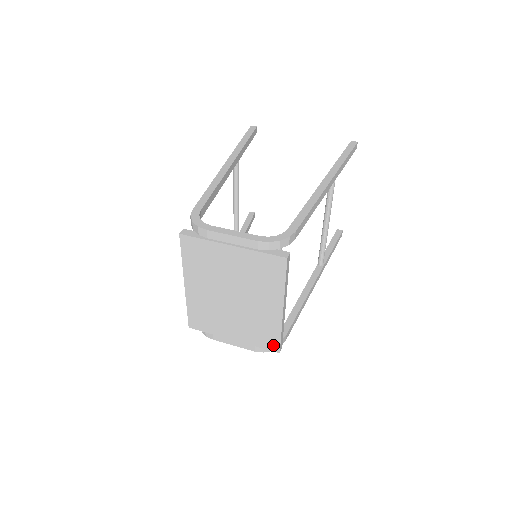
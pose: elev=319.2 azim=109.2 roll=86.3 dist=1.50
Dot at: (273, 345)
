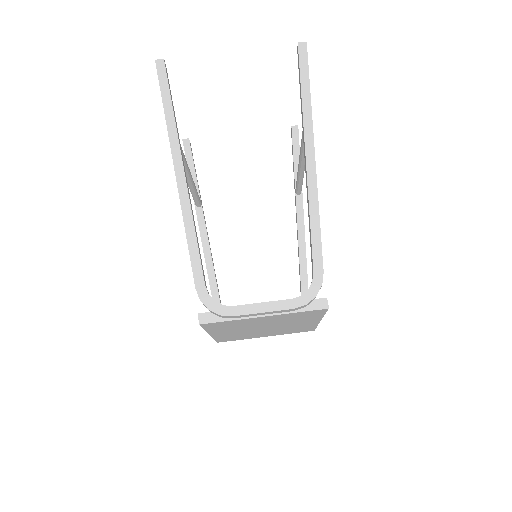
Dot at: (308, 330)
